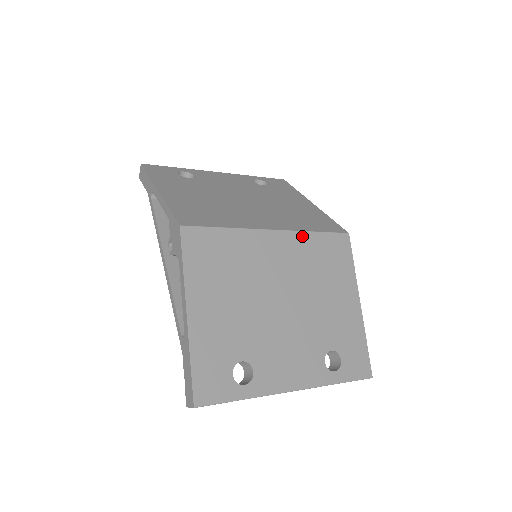
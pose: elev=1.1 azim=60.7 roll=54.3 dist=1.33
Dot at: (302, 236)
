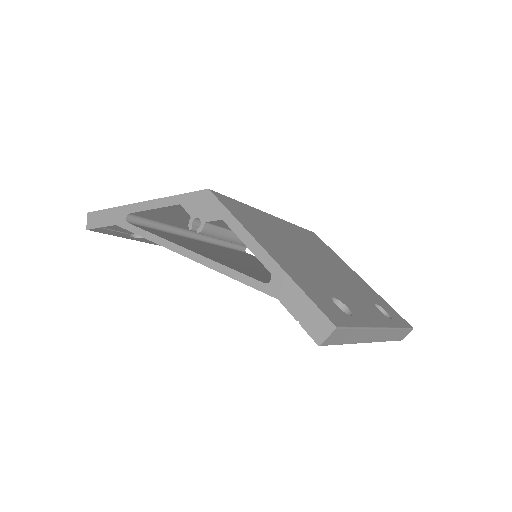
Dot at: (290, 225)
